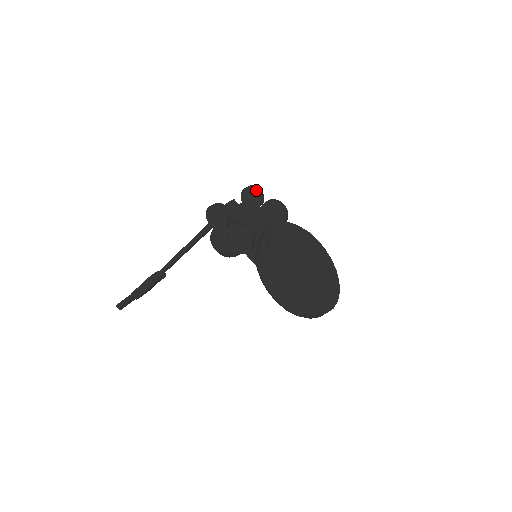
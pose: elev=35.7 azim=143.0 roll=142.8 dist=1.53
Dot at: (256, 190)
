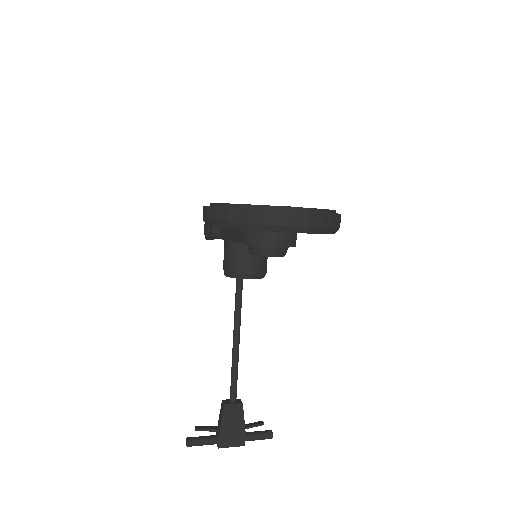
Dot at: occluded
